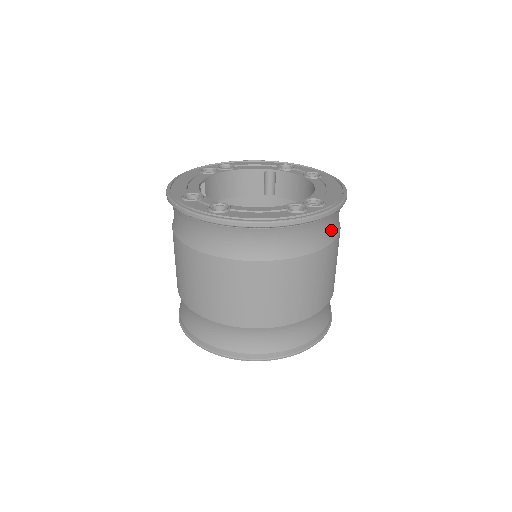
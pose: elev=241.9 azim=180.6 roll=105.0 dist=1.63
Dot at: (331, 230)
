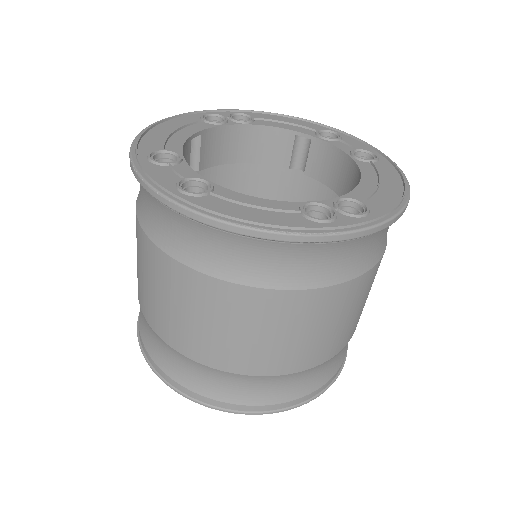
Dot at: (369, 253)
